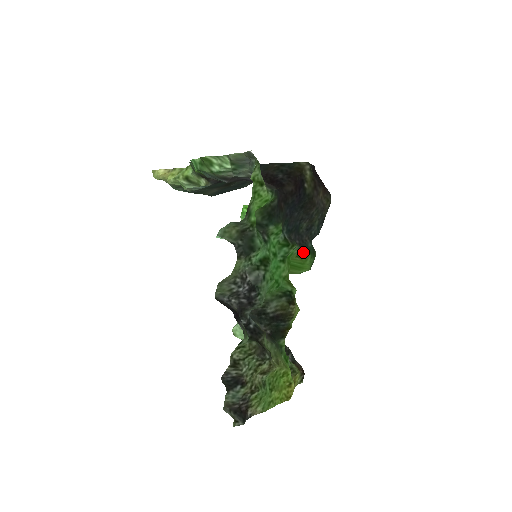
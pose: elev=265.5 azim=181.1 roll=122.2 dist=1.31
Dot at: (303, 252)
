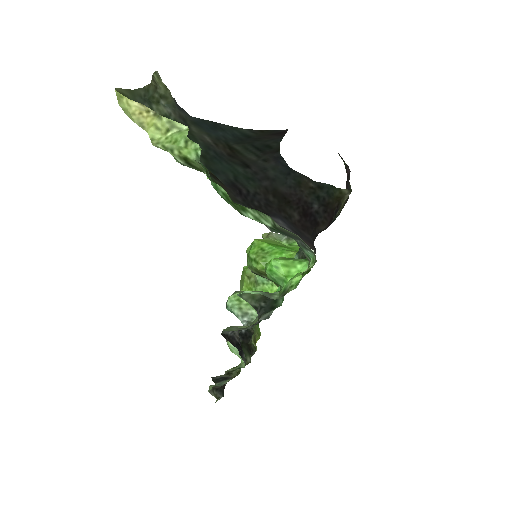
Dot at: occluded
